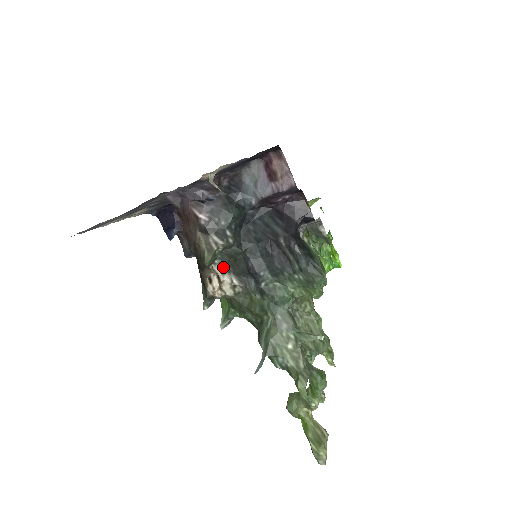
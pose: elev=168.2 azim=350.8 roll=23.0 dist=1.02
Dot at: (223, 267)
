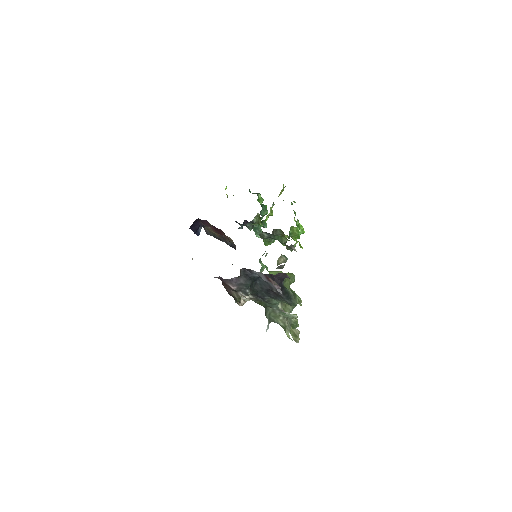
Dot at: occluded
